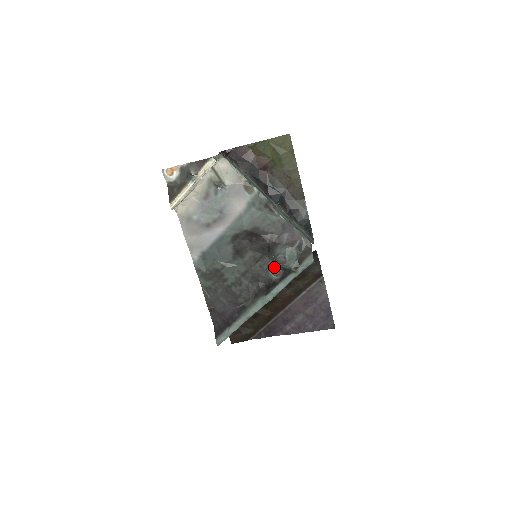
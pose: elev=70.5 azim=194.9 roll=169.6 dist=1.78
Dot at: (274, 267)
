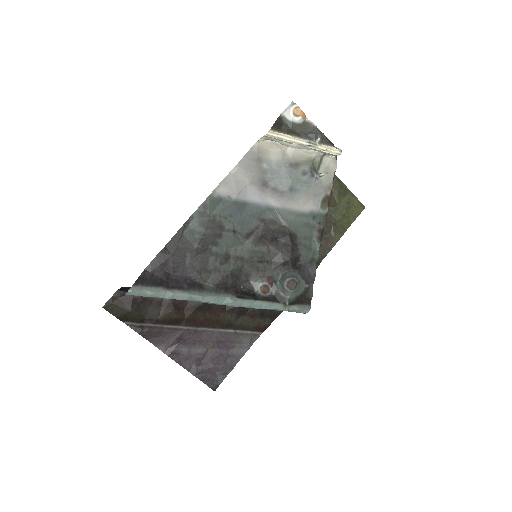
Dot at: (270, 282)
